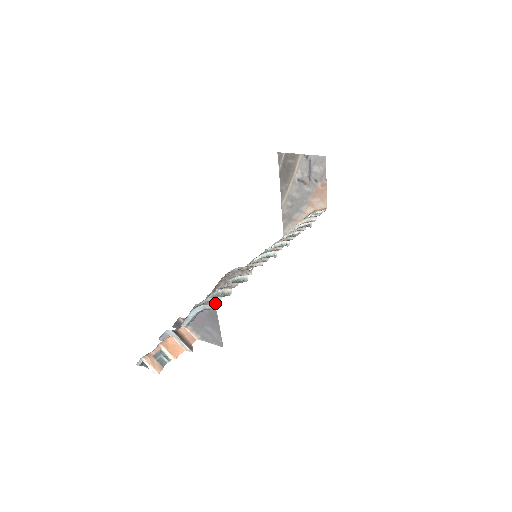
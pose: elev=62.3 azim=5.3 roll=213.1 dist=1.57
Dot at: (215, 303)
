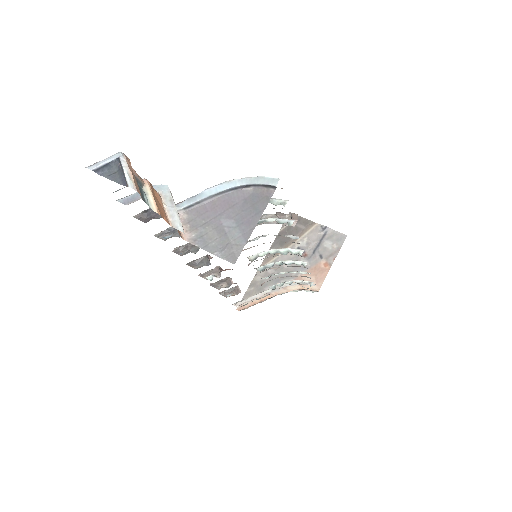
Dot at: occluded
